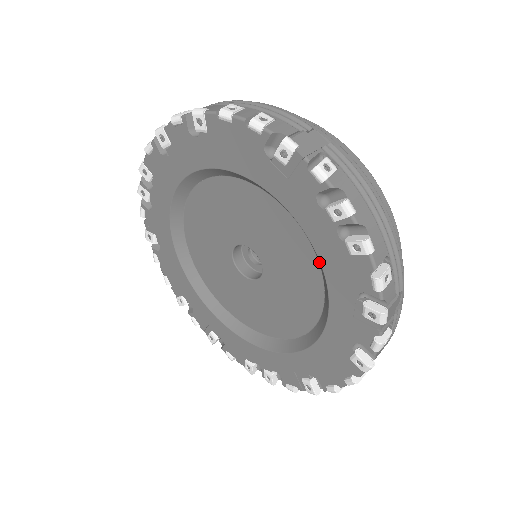
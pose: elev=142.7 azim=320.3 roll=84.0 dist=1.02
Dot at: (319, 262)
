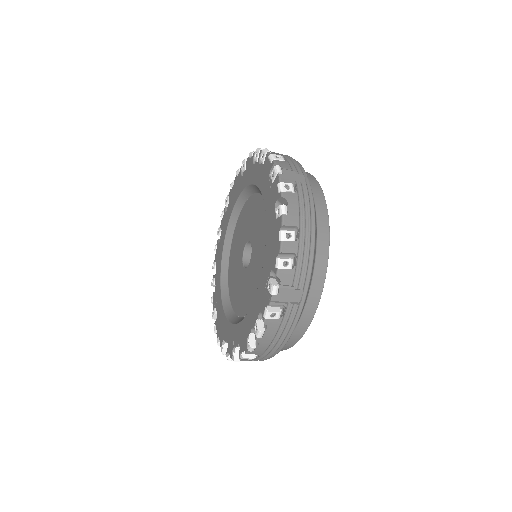
Dot at: occluded
